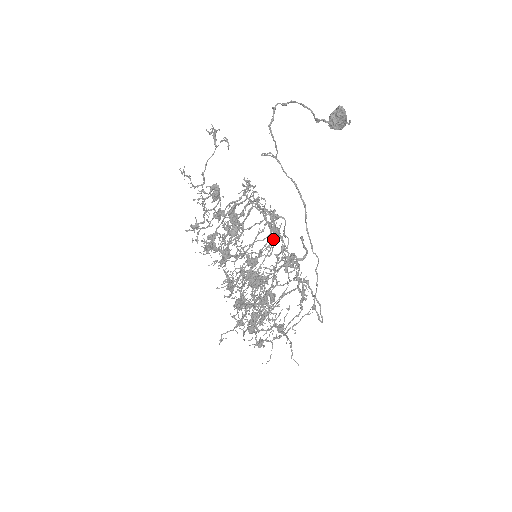
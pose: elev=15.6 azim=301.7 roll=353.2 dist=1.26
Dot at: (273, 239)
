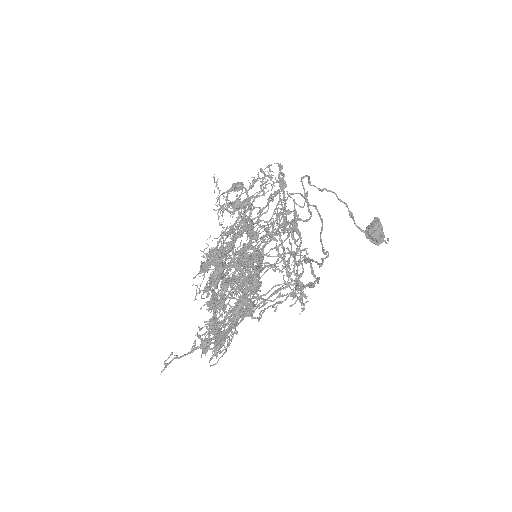
Dot at: (276, 193)
